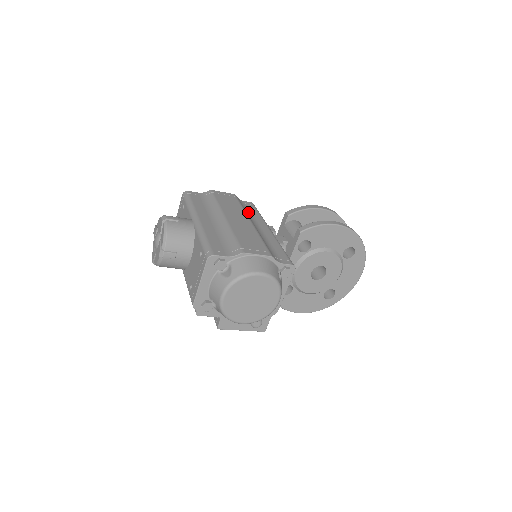
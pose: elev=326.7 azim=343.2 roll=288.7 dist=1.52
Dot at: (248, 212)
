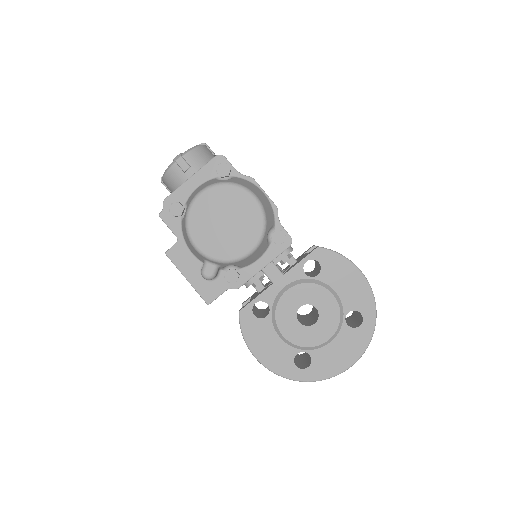
Dot at: occluded
